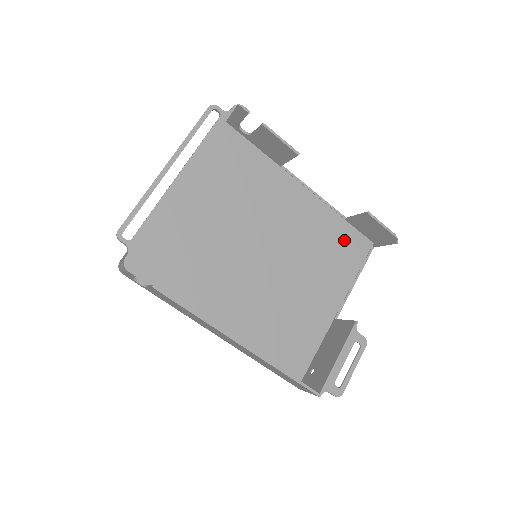
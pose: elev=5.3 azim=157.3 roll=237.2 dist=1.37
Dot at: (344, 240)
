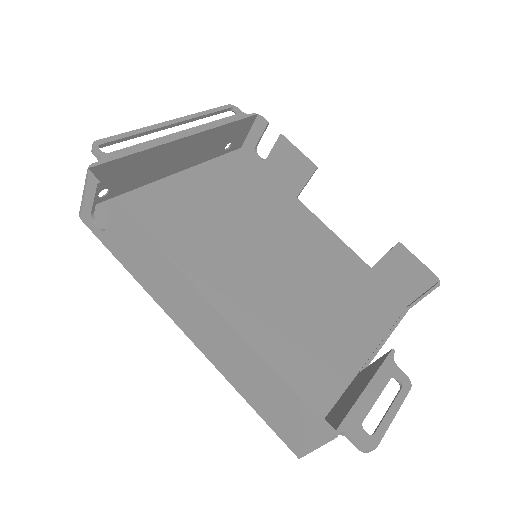
Dot at: (369, 289)
